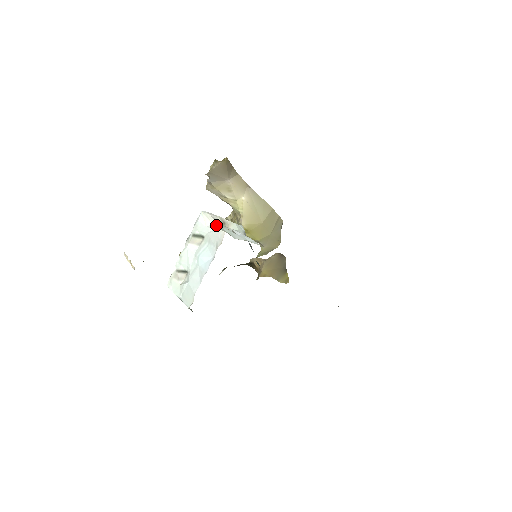
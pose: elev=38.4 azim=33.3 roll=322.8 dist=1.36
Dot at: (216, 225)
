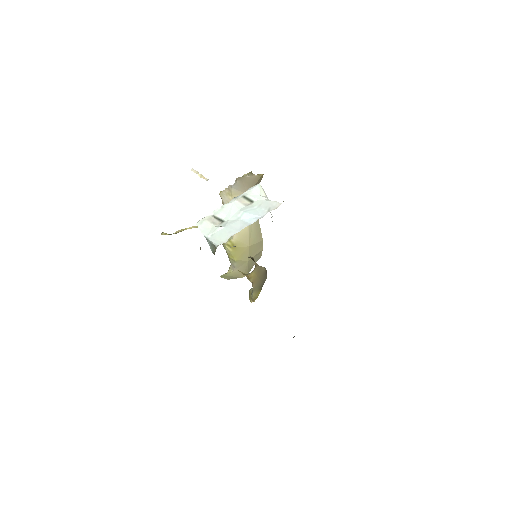
Dot at: occluded
